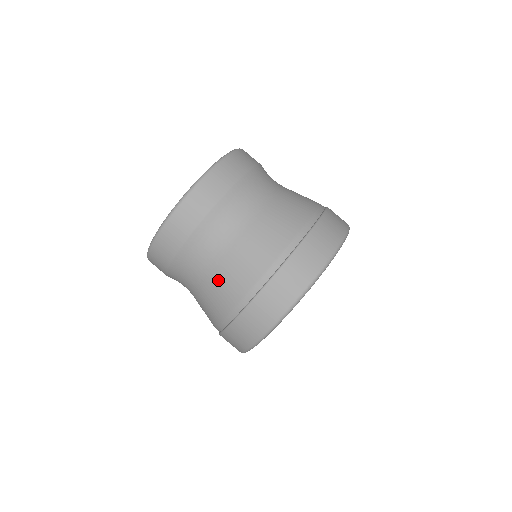
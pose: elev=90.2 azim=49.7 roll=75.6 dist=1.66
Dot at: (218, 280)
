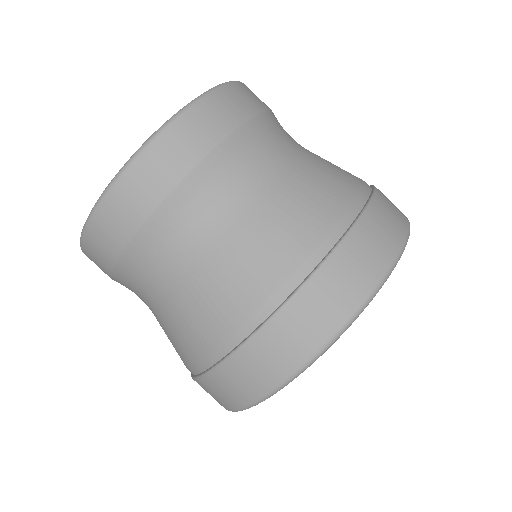
Dot at: (163, 328)
